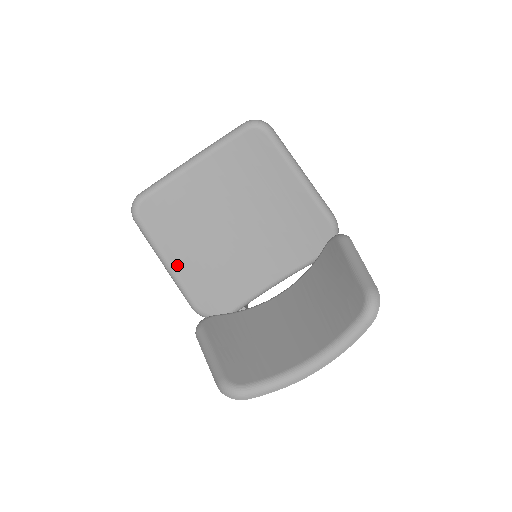
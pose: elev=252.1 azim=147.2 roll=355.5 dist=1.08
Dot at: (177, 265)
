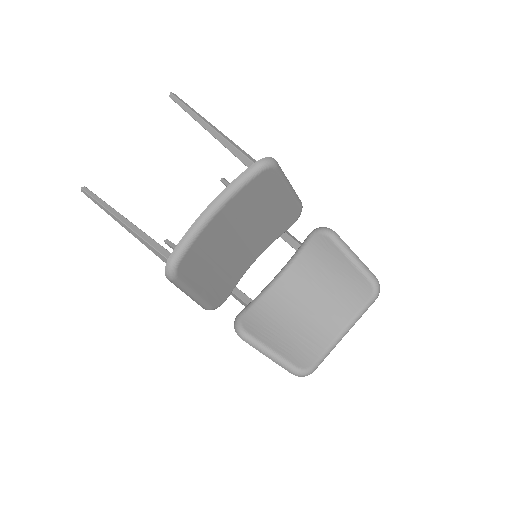
Dot at: (201, 291)
